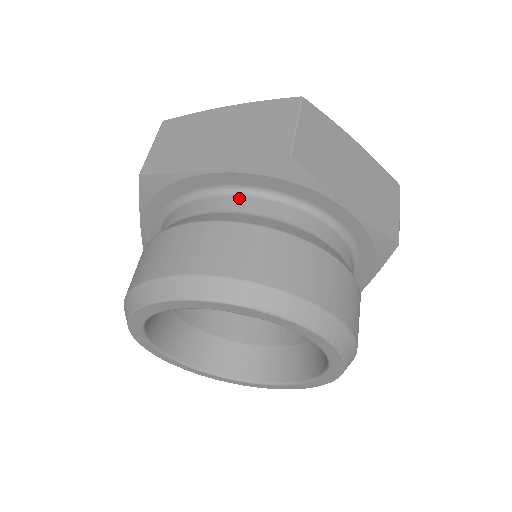
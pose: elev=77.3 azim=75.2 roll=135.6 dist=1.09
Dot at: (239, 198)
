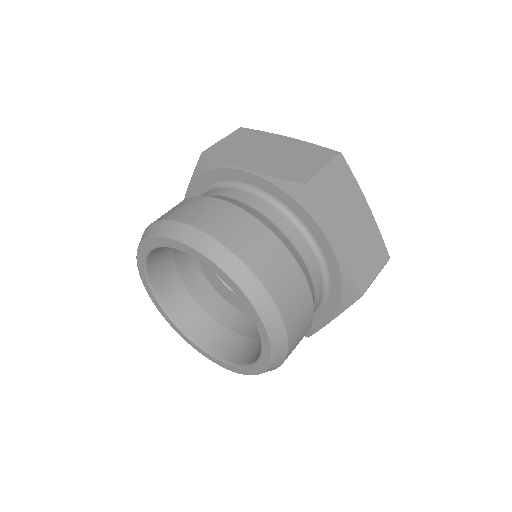
Dot at: (259, 199)
